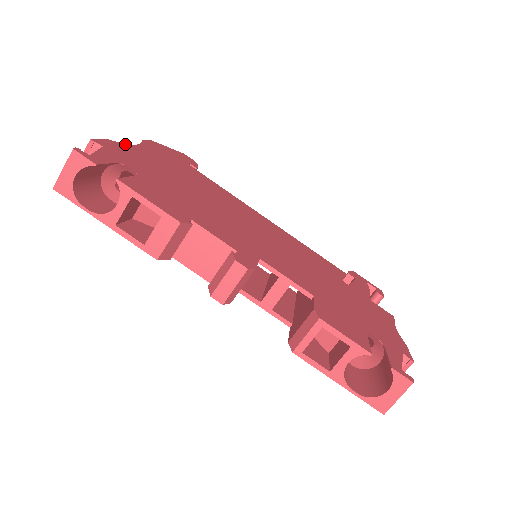
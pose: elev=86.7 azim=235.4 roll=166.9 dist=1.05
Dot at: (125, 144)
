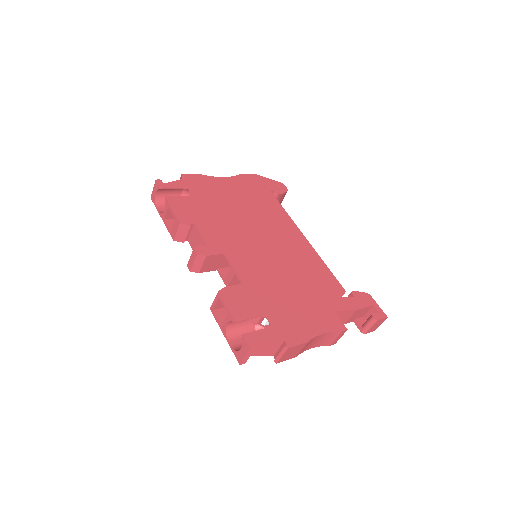
Dot at: (213, 177)
